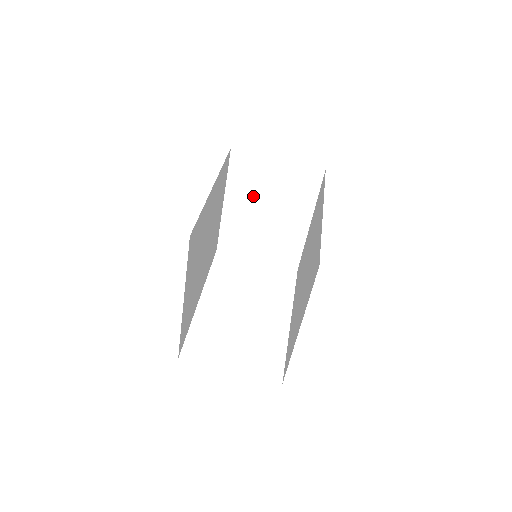
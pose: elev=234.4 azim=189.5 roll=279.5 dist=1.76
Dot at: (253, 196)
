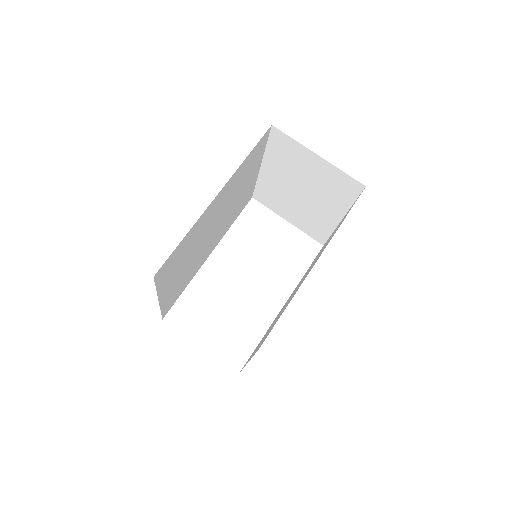
Dot at: (289, 174)
